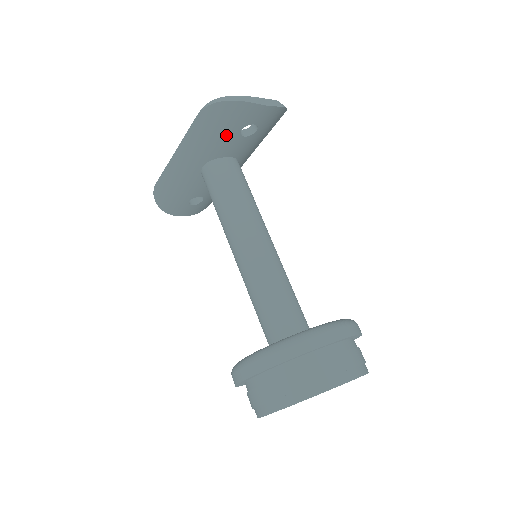
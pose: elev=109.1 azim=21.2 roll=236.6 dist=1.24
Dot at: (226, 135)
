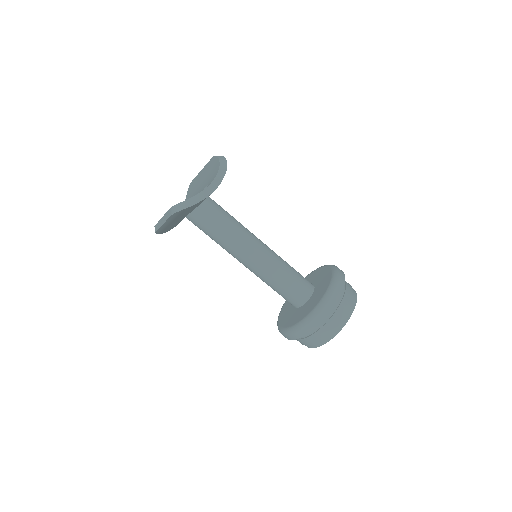
Dot at: (195, 207)
